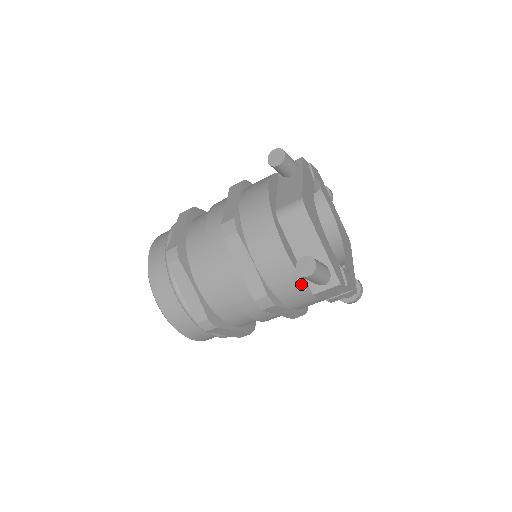
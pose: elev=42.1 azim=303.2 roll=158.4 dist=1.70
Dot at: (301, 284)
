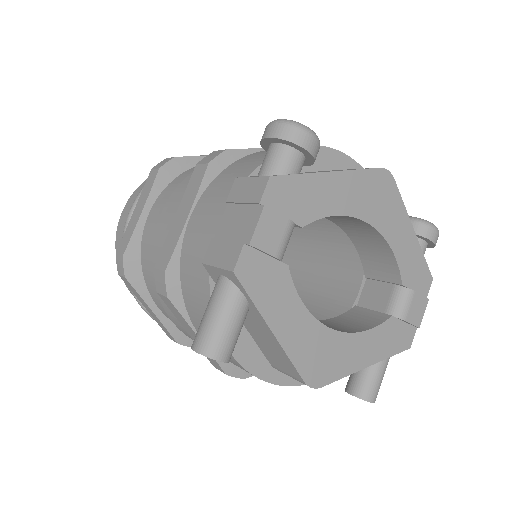
Dot at: occluded
